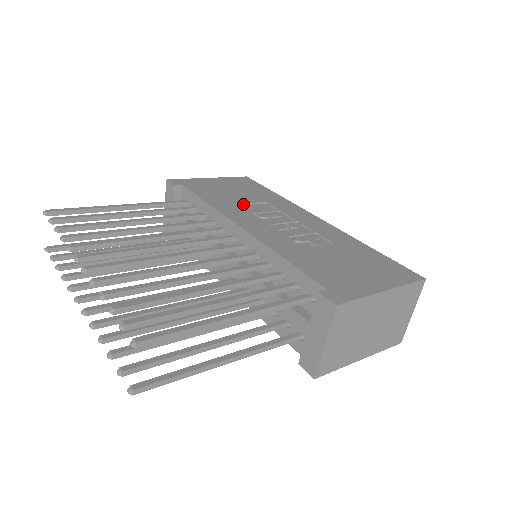
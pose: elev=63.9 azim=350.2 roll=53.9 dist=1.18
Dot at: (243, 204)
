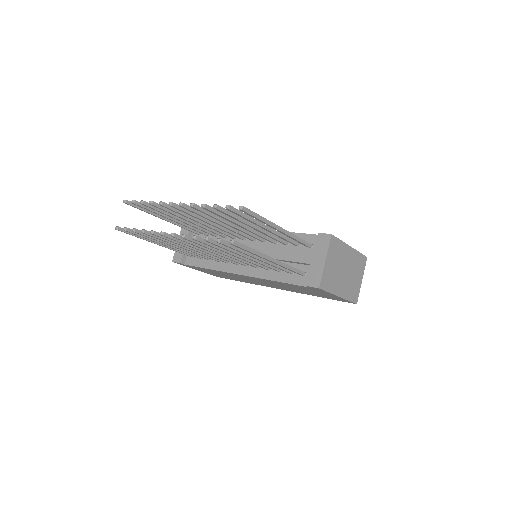
Dot at: occluded
